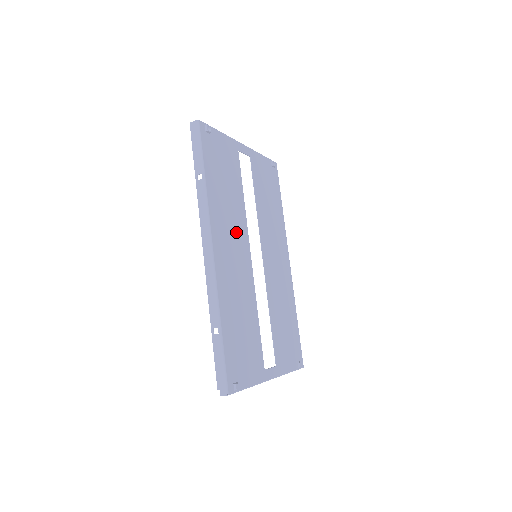
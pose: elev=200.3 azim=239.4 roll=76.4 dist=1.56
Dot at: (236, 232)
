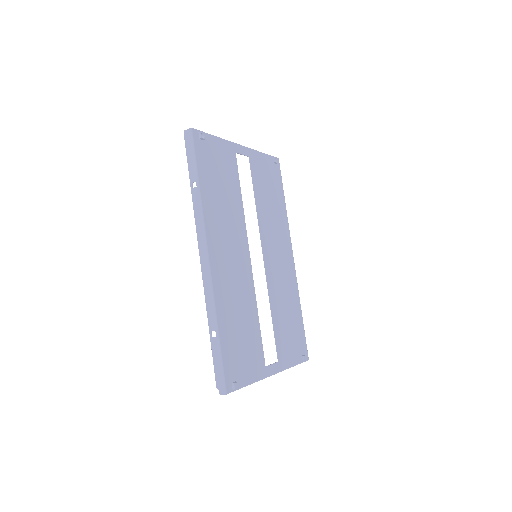
Dot at: (234, 235)
